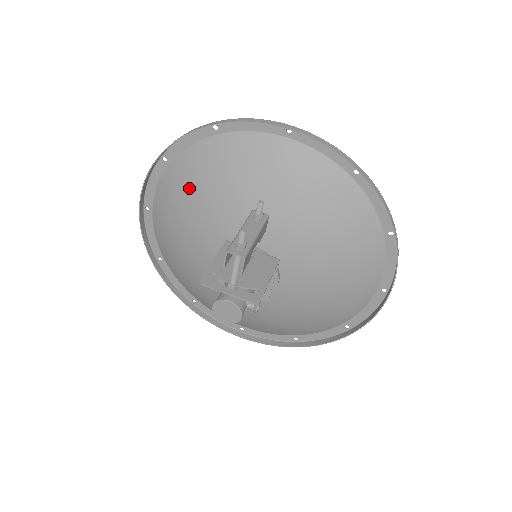
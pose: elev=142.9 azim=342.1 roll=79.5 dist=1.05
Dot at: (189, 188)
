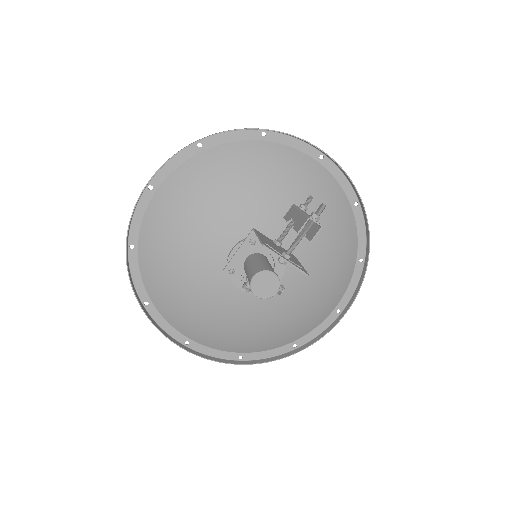
Dot at: (223, 175)
